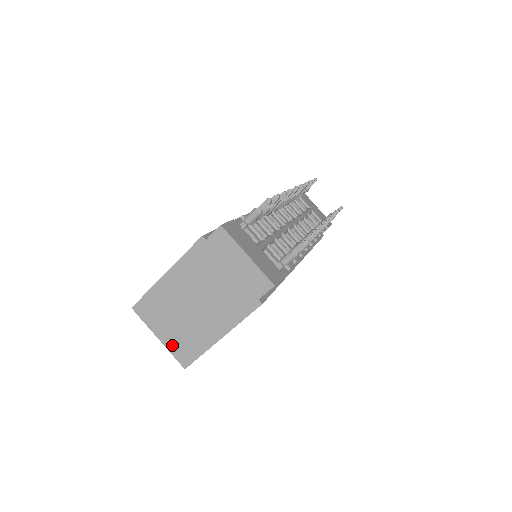
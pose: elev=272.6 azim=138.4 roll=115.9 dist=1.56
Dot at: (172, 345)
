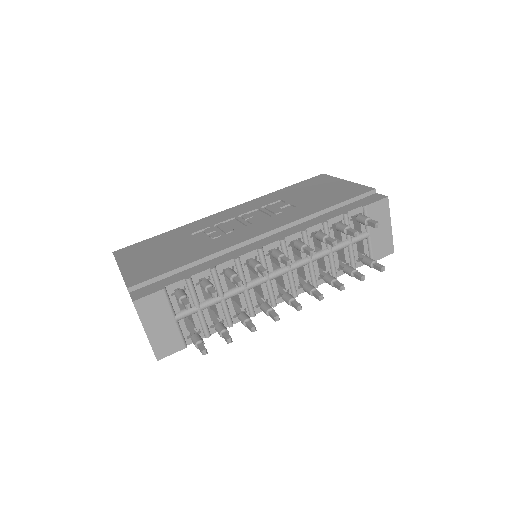
Dot at: occluded
